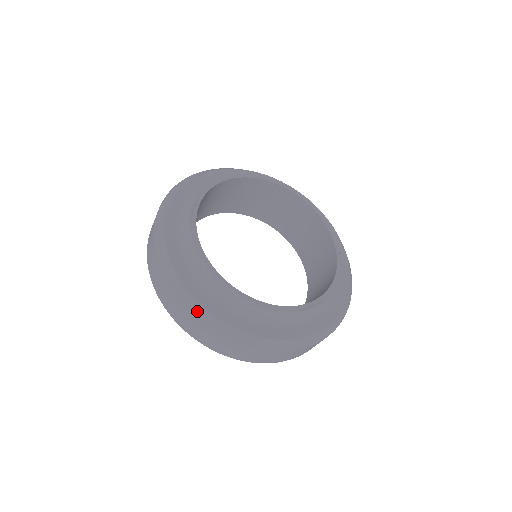
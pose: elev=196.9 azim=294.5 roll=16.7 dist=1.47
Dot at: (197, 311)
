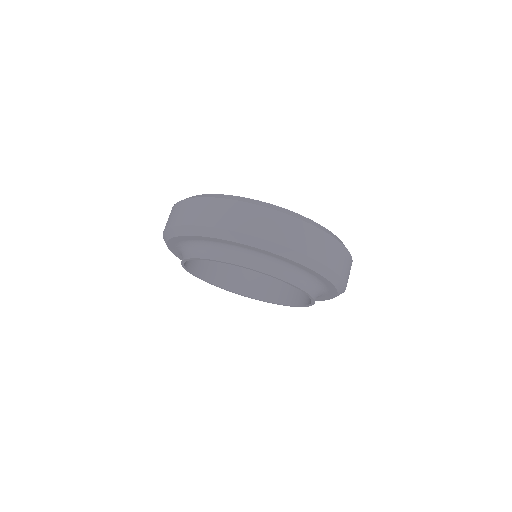
Dot at: occluded
